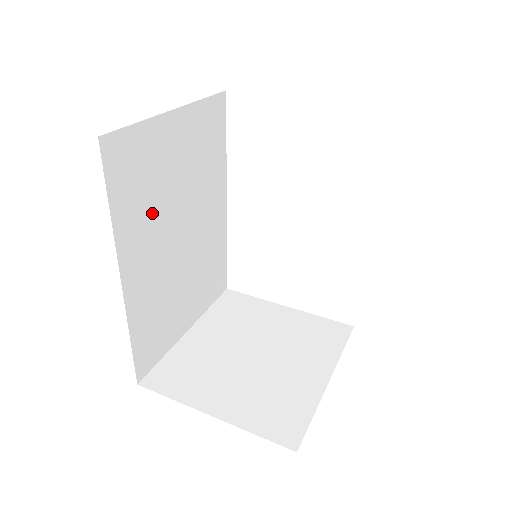
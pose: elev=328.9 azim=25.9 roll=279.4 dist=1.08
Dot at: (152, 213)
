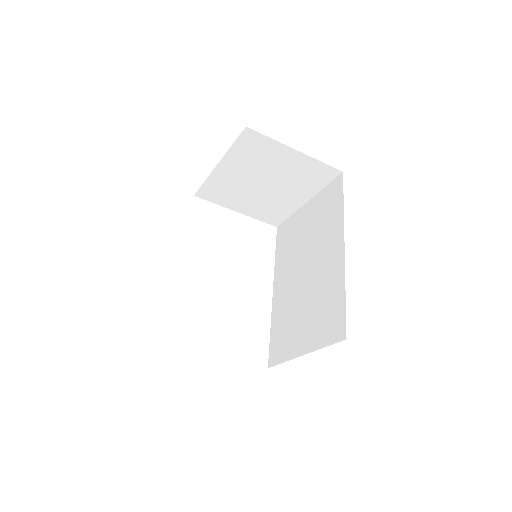
Dot at: occluded
